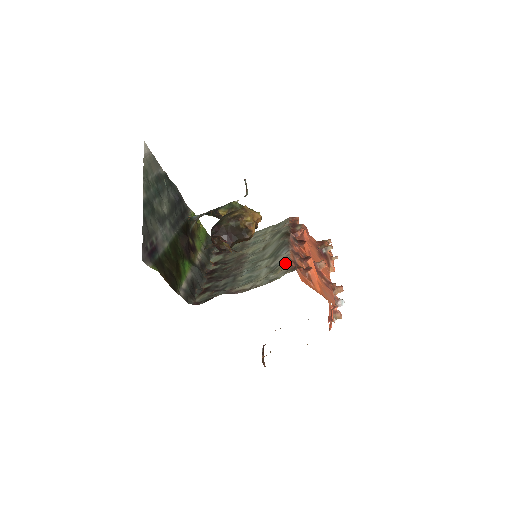
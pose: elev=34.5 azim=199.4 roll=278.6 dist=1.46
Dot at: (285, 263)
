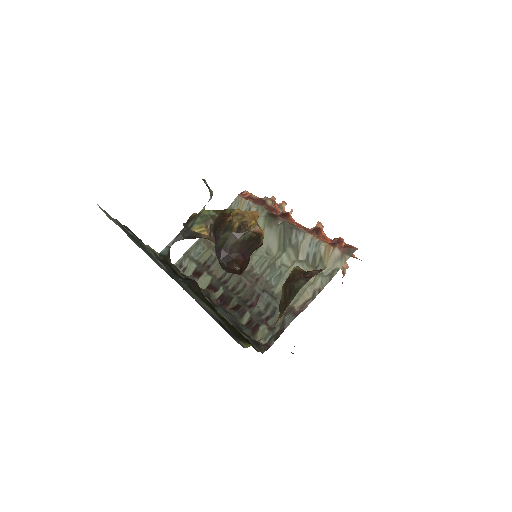
Dot at: (324, 249)
